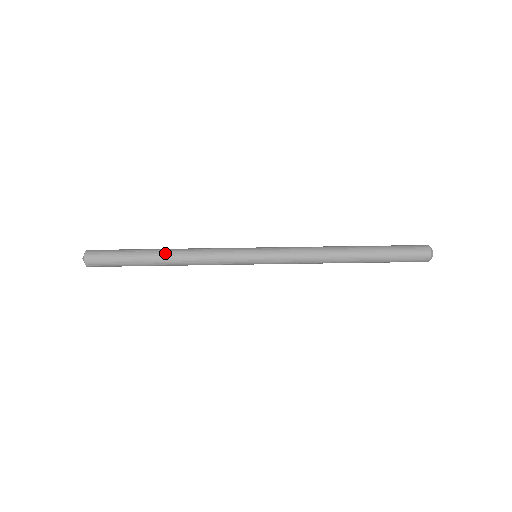
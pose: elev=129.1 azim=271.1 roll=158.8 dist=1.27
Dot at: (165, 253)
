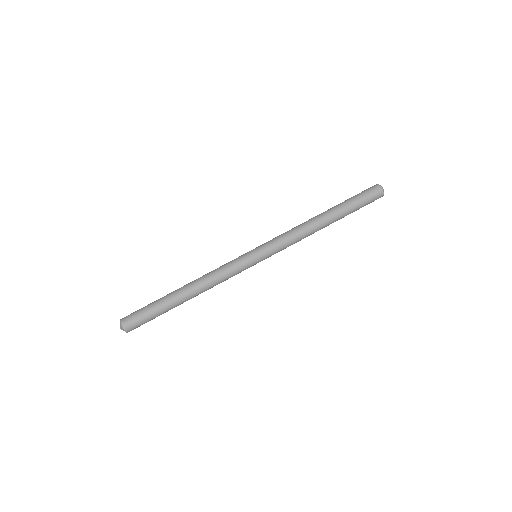
Dot at: (190, 297)
